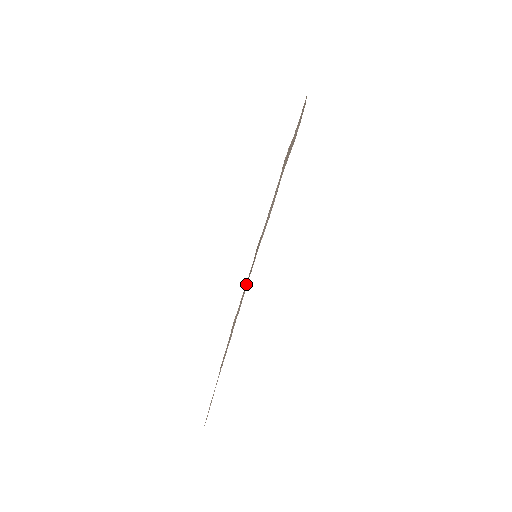
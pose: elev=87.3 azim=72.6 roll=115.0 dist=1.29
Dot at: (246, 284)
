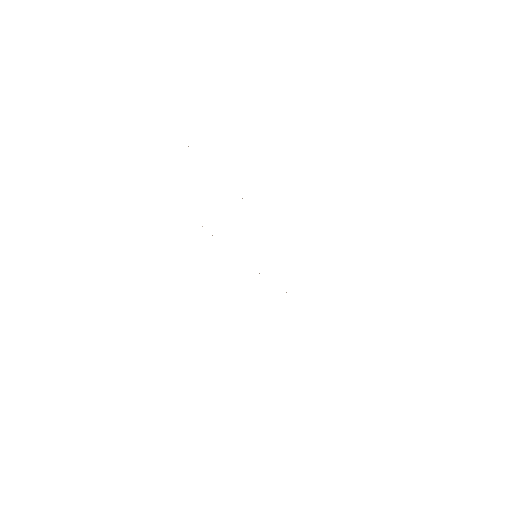
Dot at: occluded
